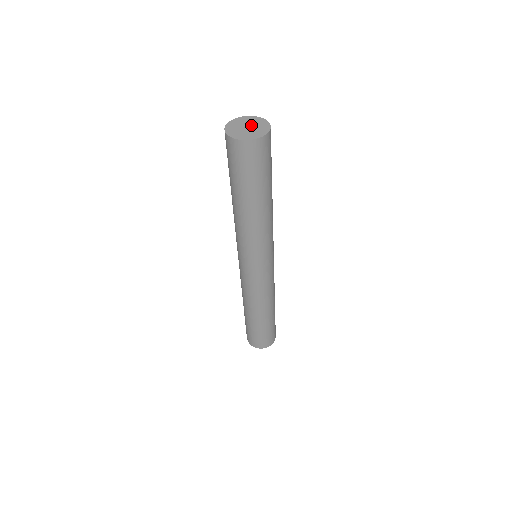
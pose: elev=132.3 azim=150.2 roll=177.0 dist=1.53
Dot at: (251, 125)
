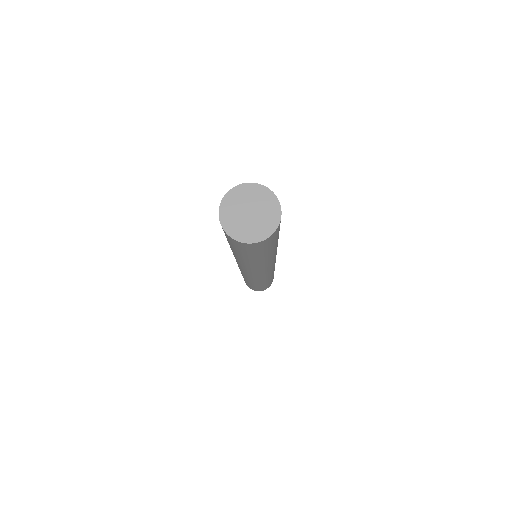
Dot at: (248, 206)
